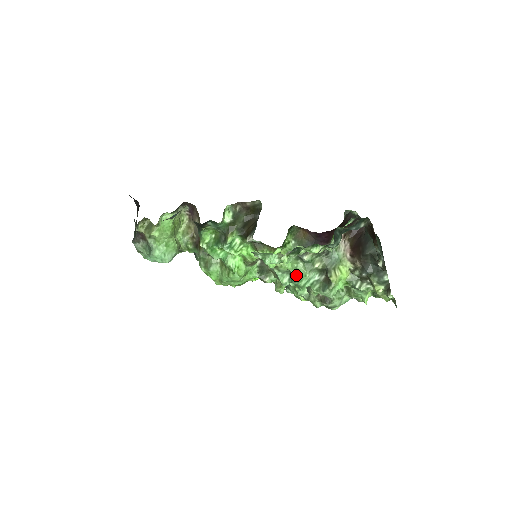
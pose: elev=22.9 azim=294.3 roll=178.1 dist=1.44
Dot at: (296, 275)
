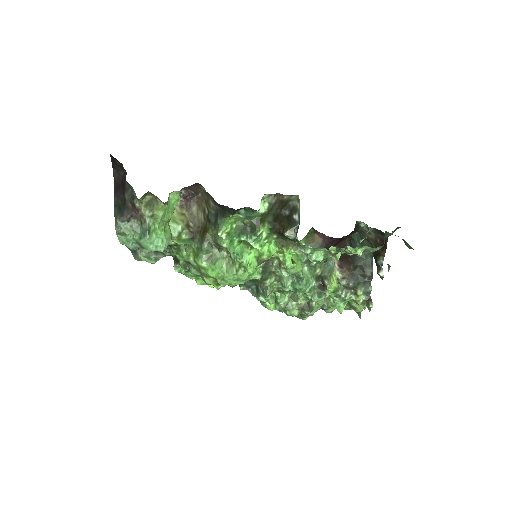
Dot at: (303, 278)
